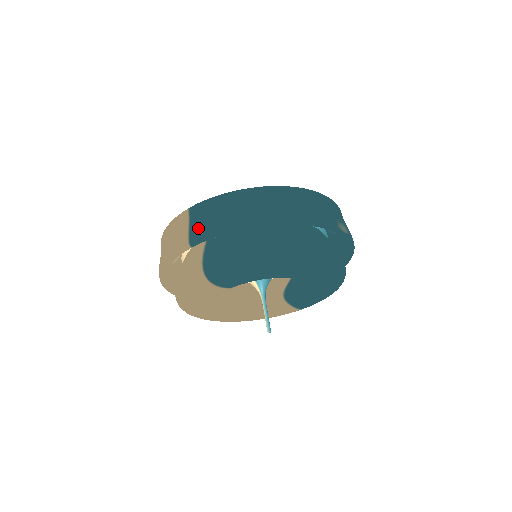
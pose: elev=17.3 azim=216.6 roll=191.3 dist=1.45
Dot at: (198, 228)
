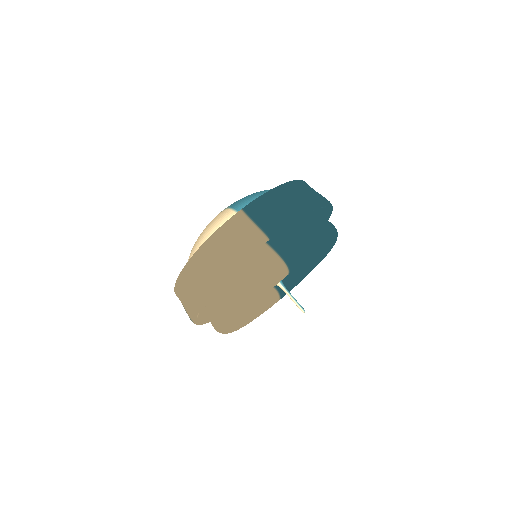
Dot at: (269, 221)
